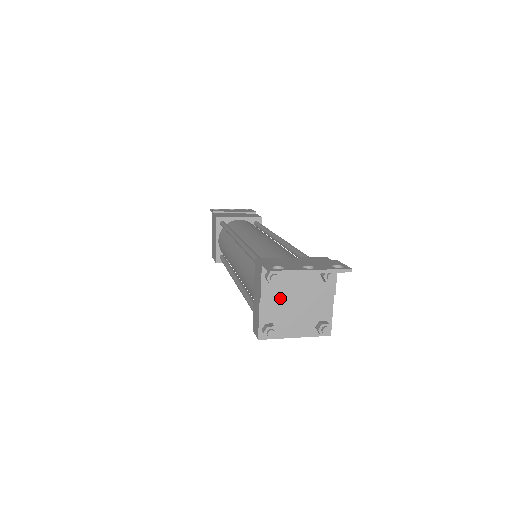
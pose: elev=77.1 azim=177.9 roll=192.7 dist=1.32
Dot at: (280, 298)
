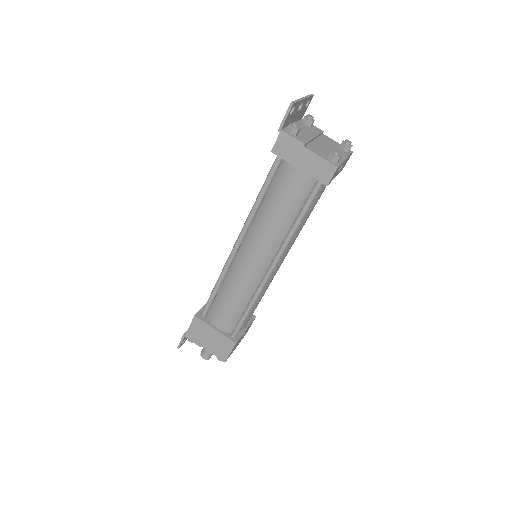
Dot at: (311, 144)
